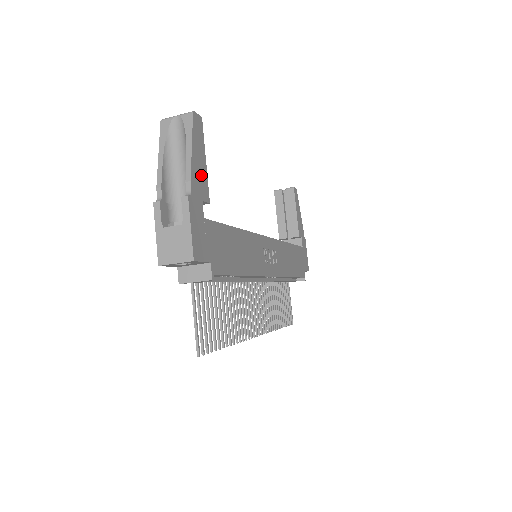
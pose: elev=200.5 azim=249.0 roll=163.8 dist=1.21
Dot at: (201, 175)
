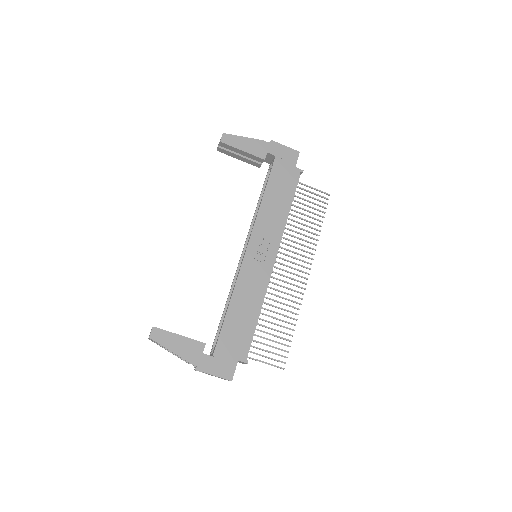
Dot at: (188, 347)
